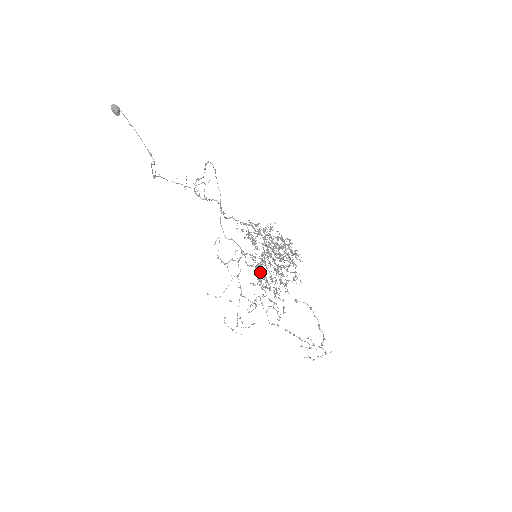
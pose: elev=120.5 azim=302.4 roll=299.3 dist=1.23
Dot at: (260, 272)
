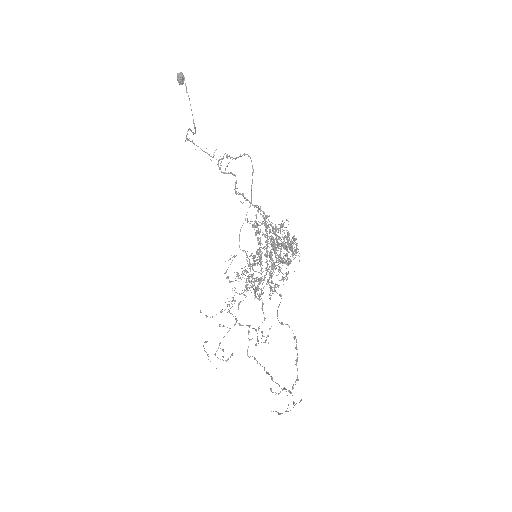
Dot at: occluded
